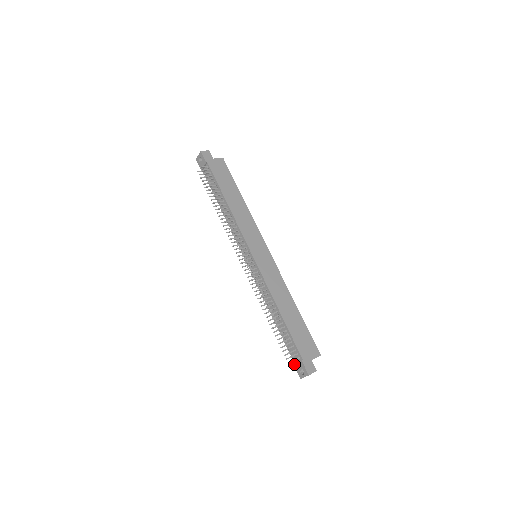
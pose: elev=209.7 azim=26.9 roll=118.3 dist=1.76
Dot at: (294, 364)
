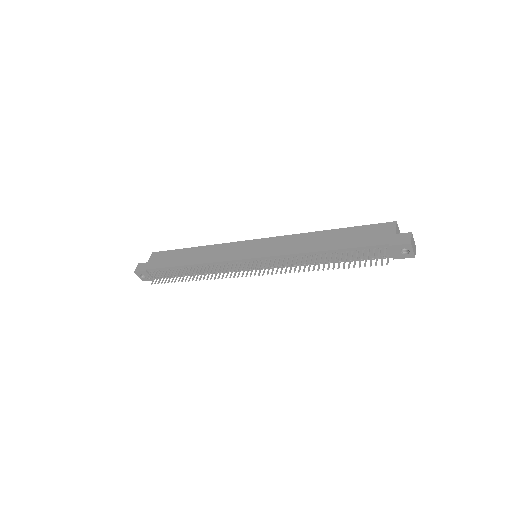
Dot at: (393, 258)
